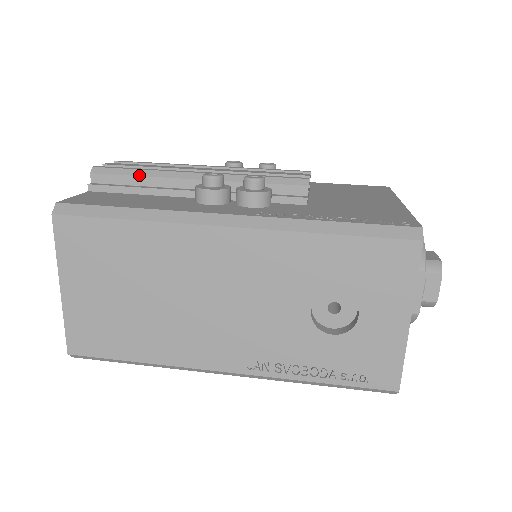
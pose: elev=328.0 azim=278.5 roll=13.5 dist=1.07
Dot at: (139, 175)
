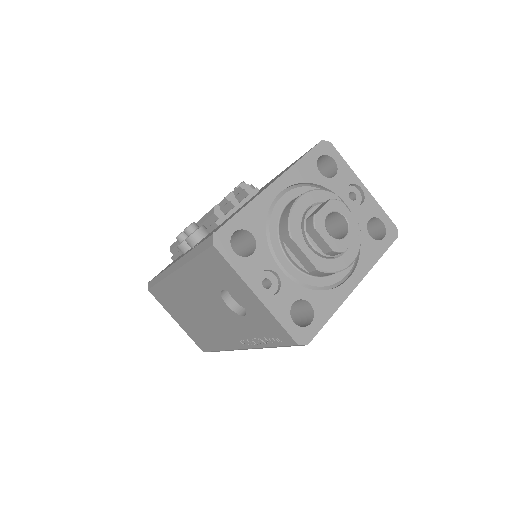
Dot at: (178, 243)
